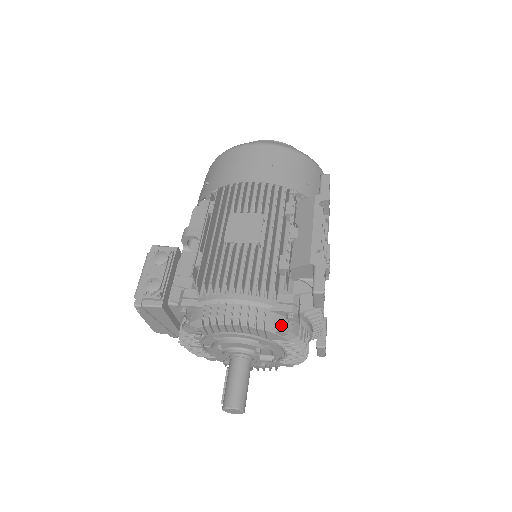
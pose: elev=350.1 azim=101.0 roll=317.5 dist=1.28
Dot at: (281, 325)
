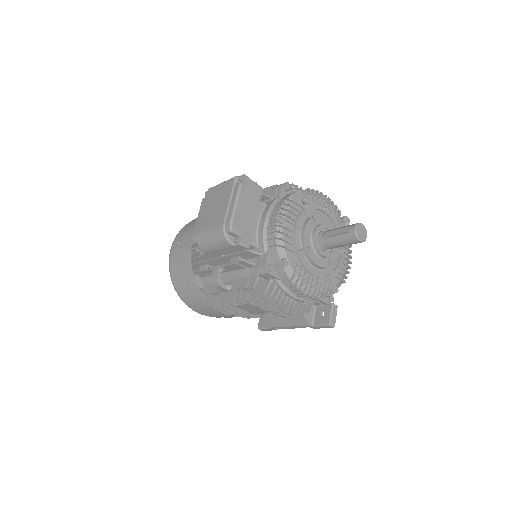
Dot at: occluded
